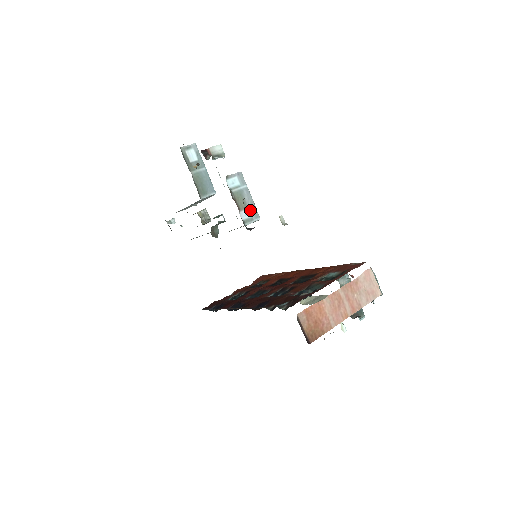
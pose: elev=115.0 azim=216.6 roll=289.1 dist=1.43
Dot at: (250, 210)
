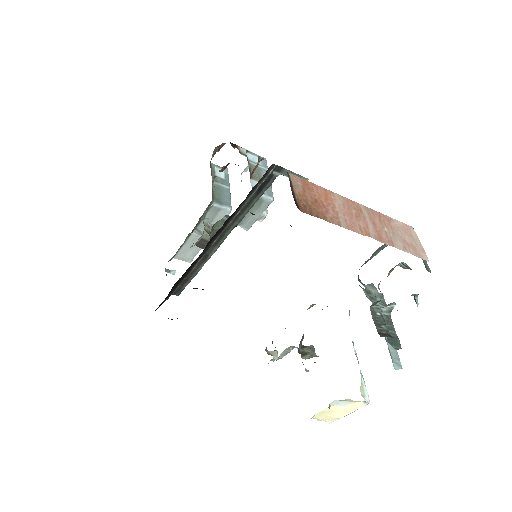
Dot at: occluded
